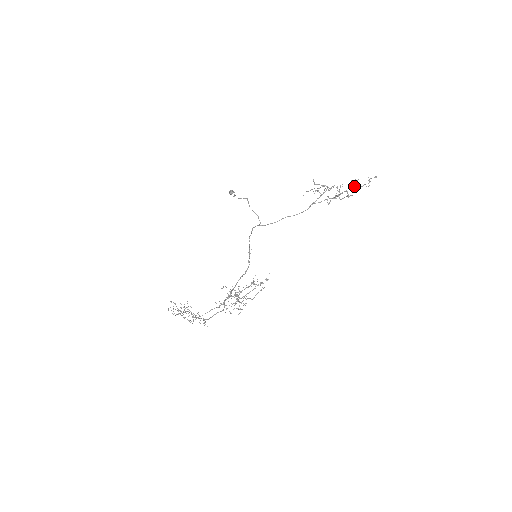
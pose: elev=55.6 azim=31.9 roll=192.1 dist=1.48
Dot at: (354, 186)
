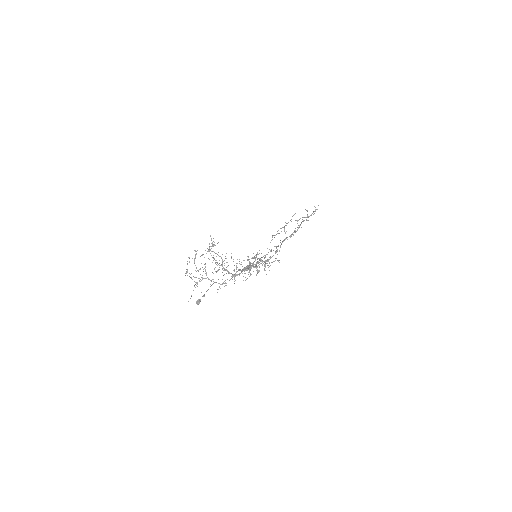
Dot at: (307, 216)
